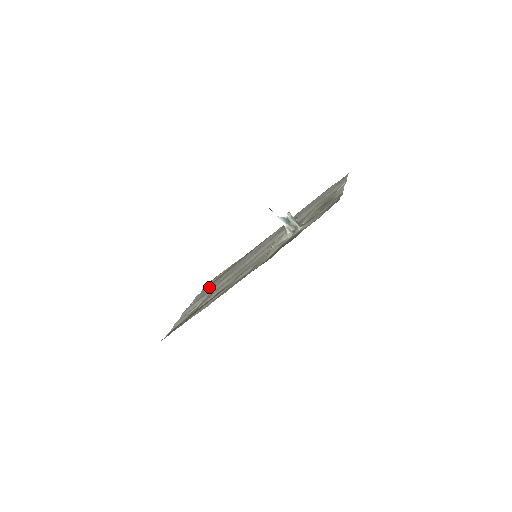
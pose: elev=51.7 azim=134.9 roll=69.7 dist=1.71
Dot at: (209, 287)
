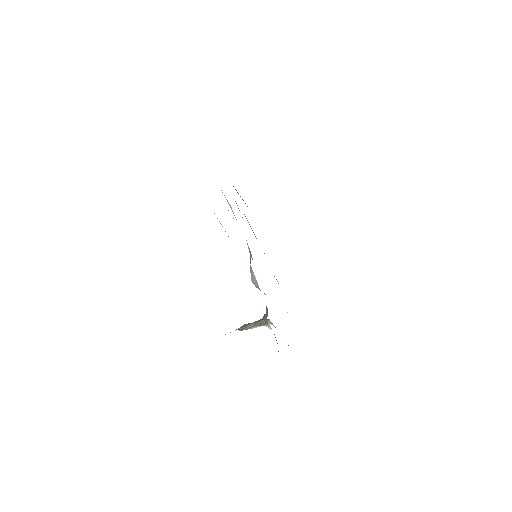
Dot at: occluded
